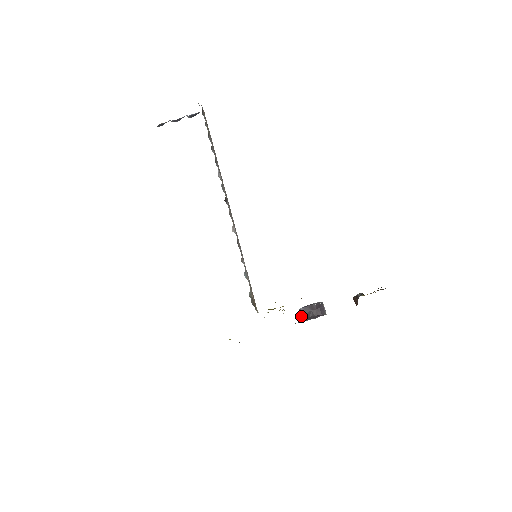
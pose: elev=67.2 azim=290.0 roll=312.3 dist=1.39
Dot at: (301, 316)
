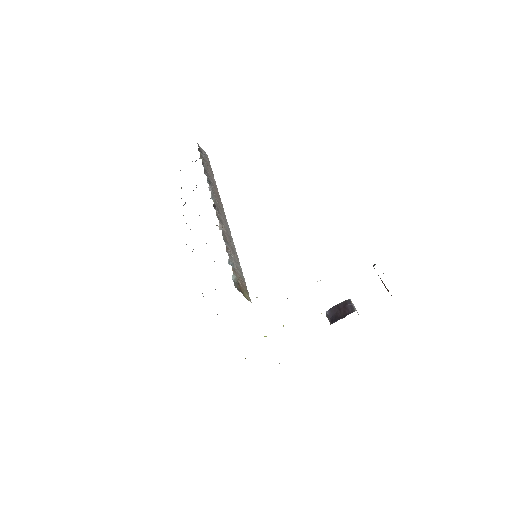
Dot at: (329, 321)
